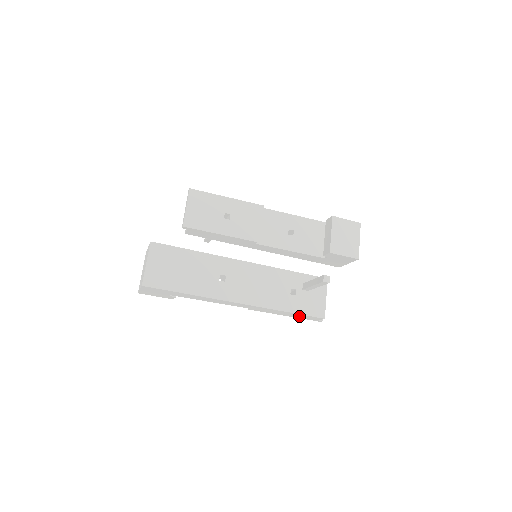
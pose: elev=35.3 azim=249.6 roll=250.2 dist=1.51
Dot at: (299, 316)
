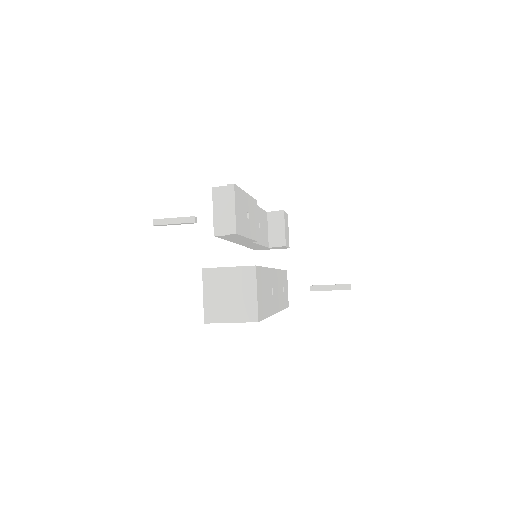
Dot at: occluded
